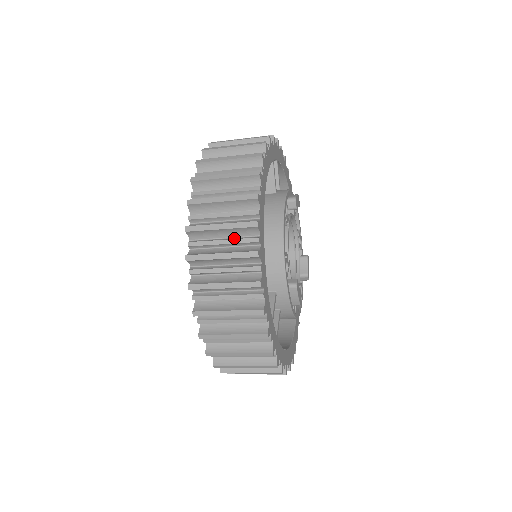
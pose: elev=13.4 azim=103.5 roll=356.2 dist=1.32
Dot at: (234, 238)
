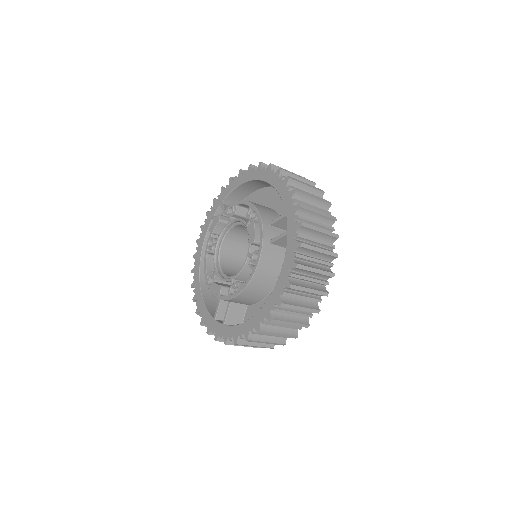
Dot at: (321, 241)
